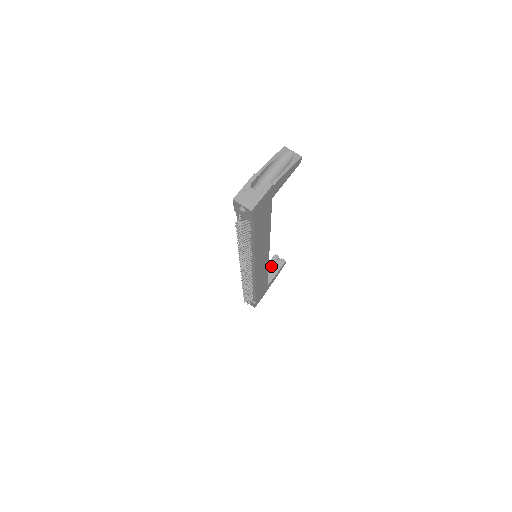
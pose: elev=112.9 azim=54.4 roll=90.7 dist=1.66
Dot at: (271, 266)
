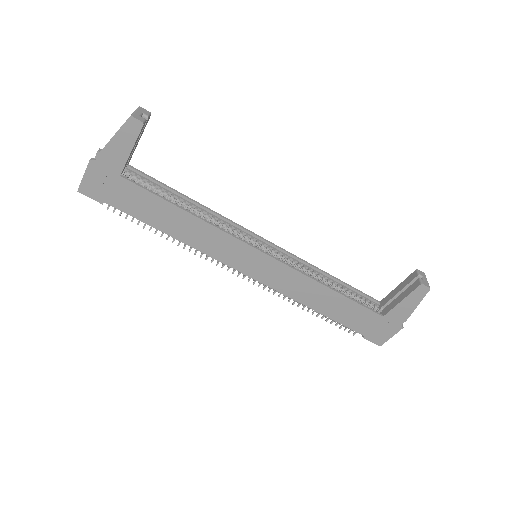
Dot at: (402, 287)
